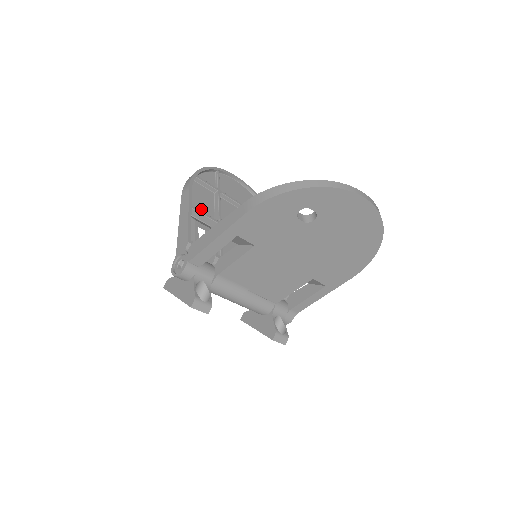
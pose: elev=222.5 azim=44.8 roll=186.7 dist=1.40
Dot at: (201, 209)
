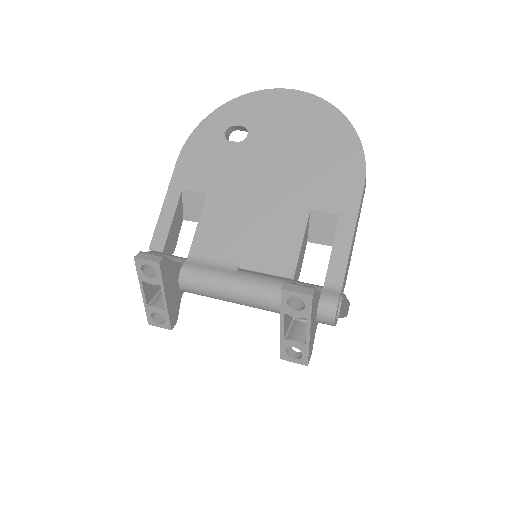
Dot at: occluded
